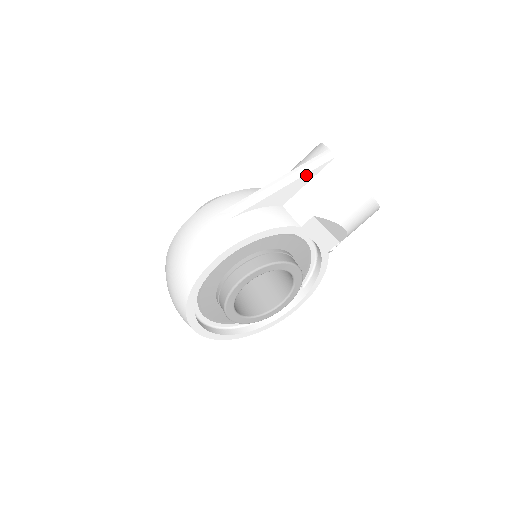
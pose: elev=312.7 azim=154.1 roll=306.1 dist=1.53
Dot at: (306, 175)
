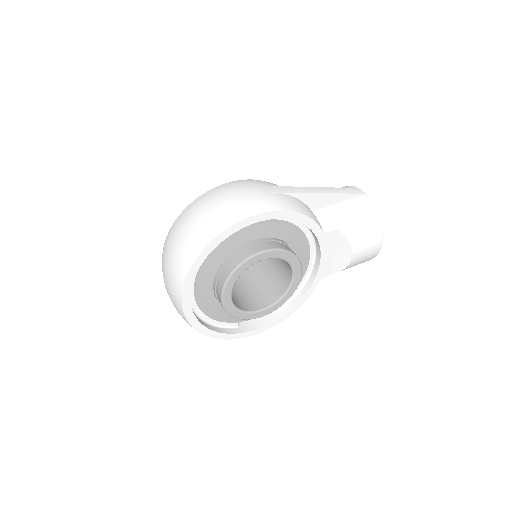
Dot at: (341, 194)
